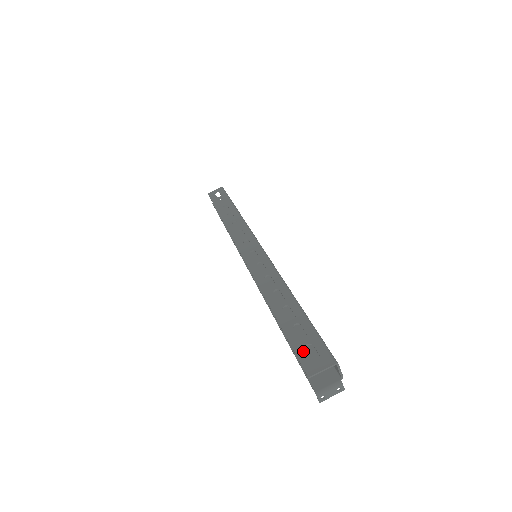
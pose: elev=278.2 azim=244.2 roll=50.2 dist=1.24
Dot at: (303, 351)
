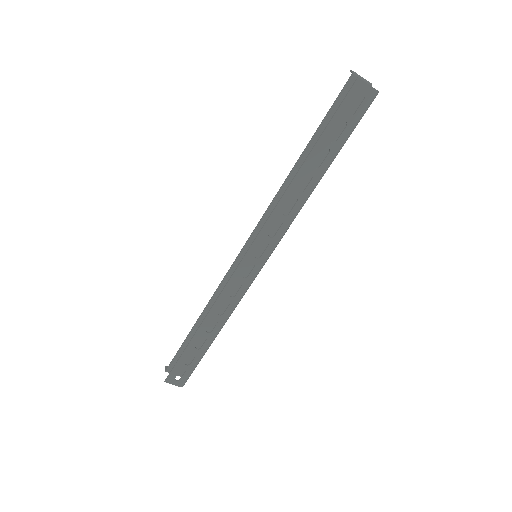
Dot at: (178, 370)
